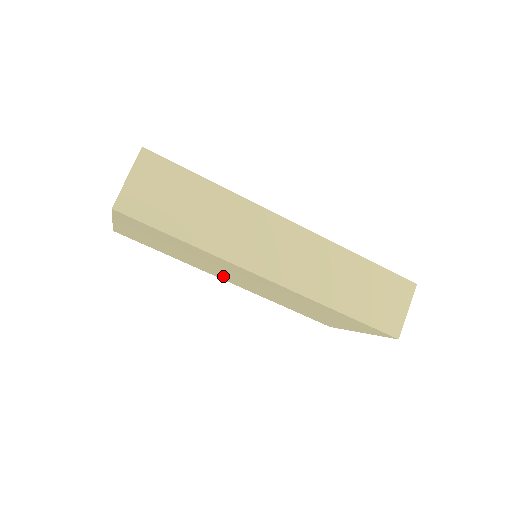
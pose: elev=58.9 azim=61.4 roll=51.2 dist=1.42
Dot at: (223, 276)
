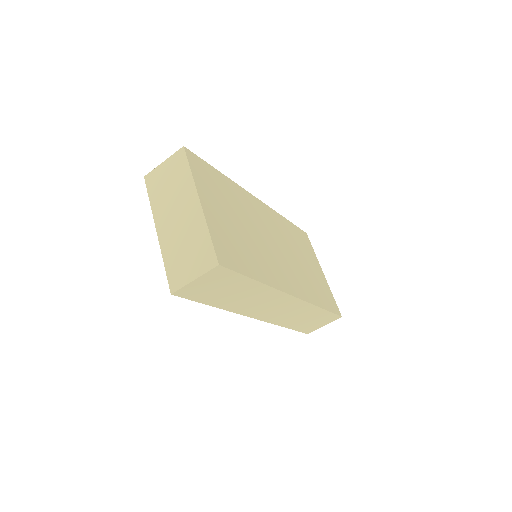
Dot at: occluded
